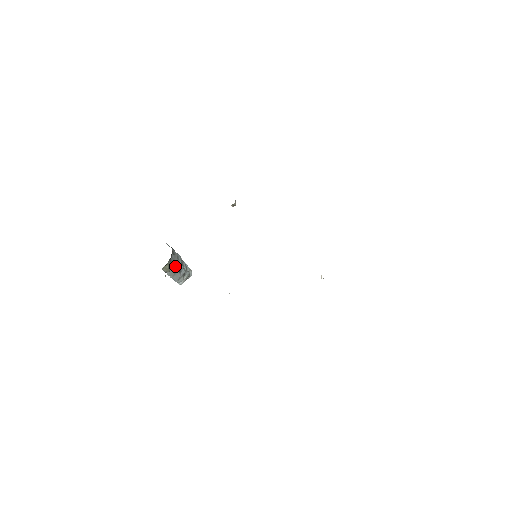
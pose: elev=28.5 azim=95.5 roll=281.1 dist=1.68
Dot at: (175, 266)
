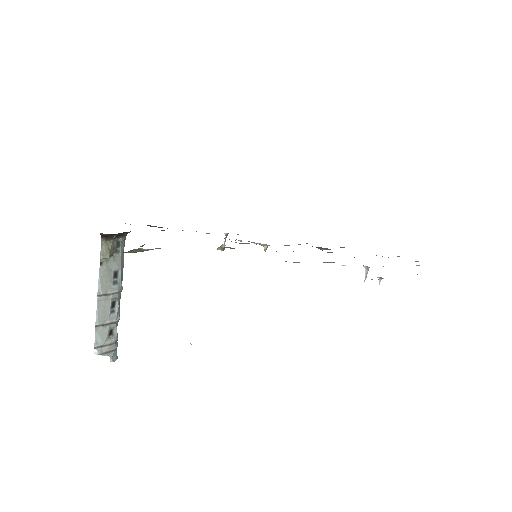
Dot at: (114, 276)
